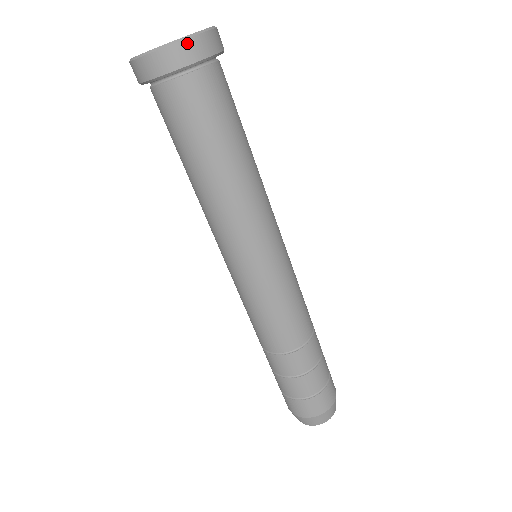
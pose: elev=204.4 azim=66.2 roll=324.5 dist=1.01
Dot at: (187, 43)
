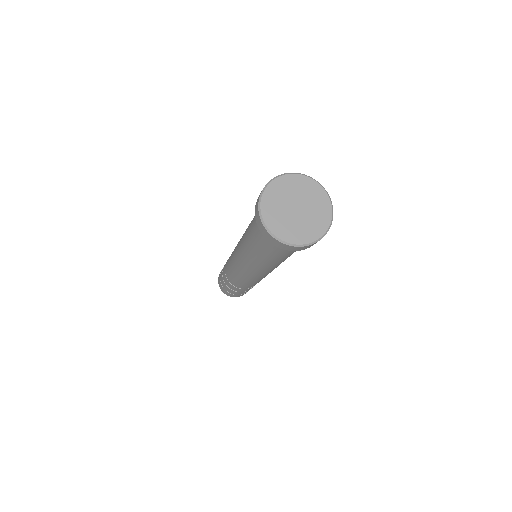
Dot at: occluded
